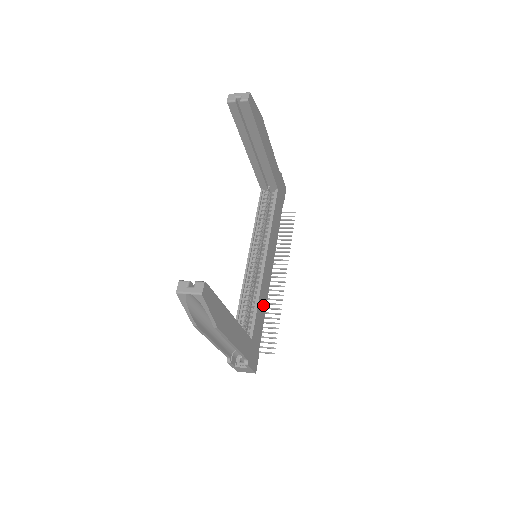
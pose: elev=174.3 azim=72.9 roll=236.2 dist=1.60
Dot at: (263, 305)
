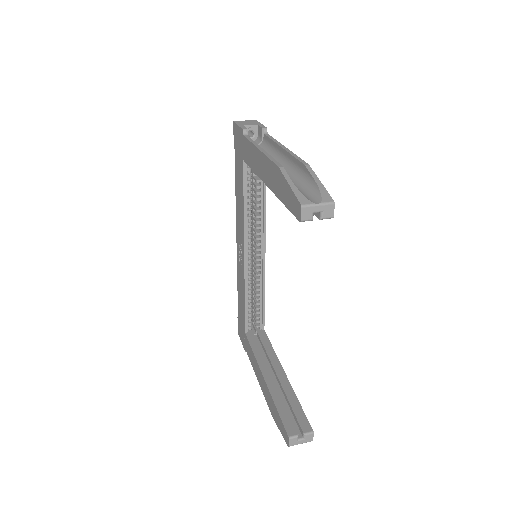
Dot at: occluded
